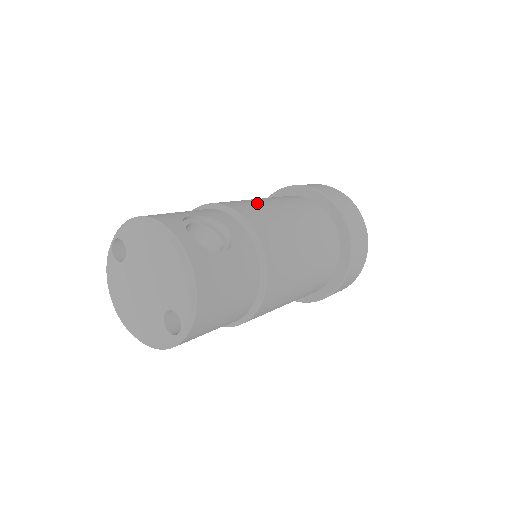
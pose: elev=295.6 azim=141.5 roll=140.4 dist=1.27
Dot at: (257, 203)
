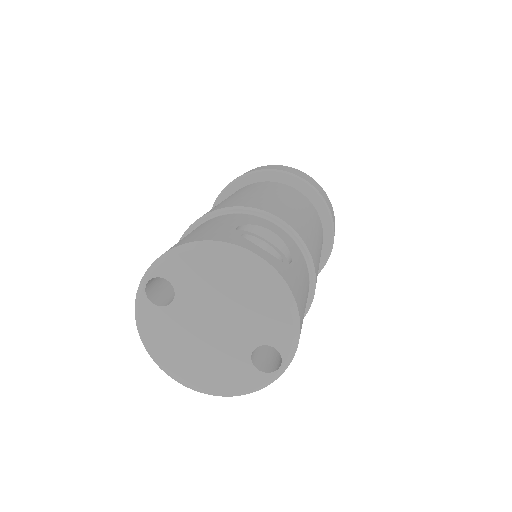
Dot at: (260, 197)
